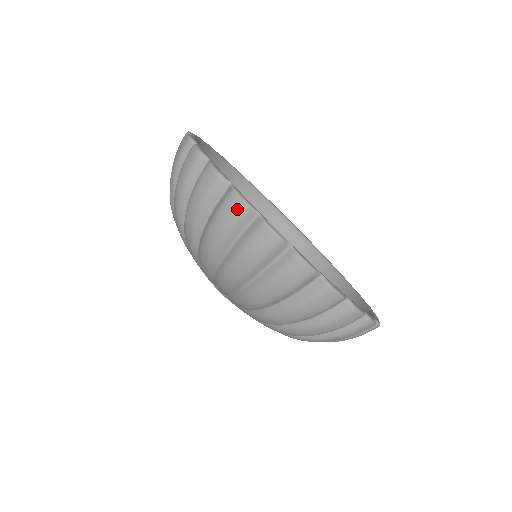
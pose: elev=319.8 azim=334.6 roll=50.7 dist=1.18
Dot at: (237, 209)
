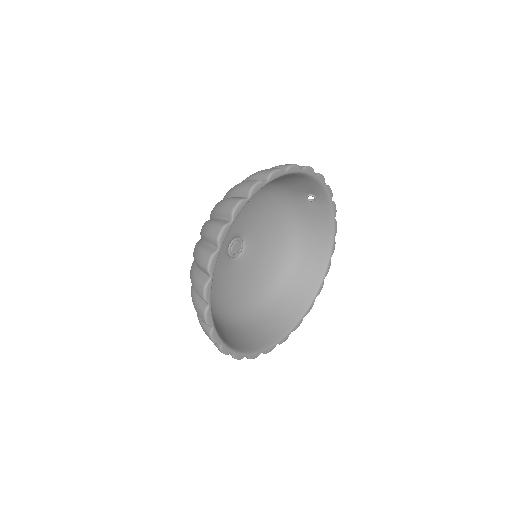
Dot at: (204, 264)
